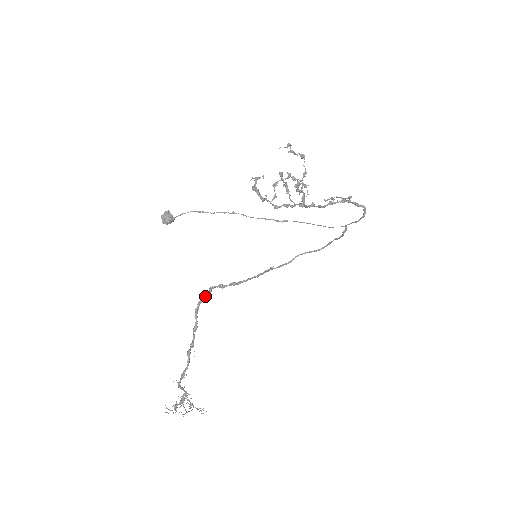
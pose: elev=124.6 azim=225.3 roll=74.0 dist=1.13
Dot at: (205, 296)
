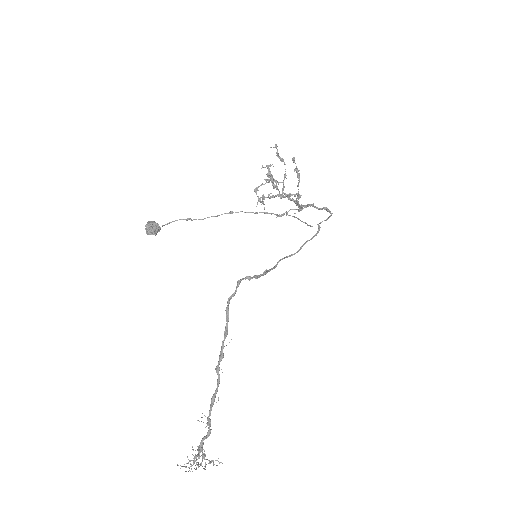
Dot at: occluded
